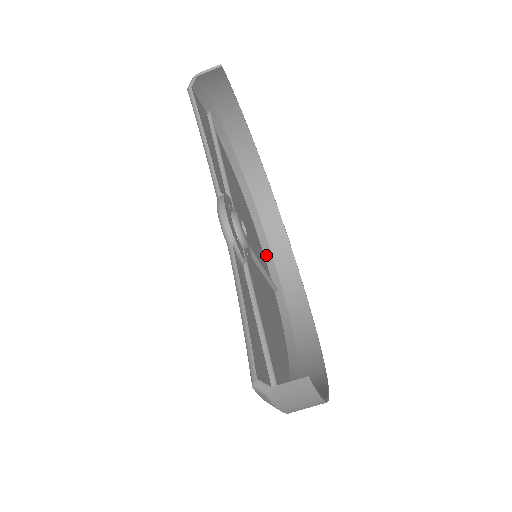
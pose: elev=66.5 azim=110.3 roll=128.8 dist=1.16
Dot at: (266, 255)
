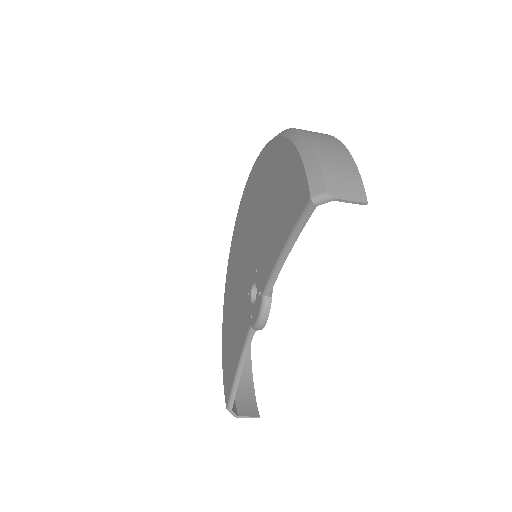
Dot at: occluded
